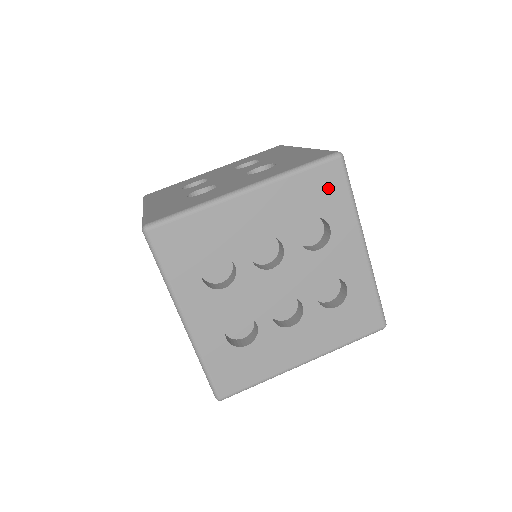
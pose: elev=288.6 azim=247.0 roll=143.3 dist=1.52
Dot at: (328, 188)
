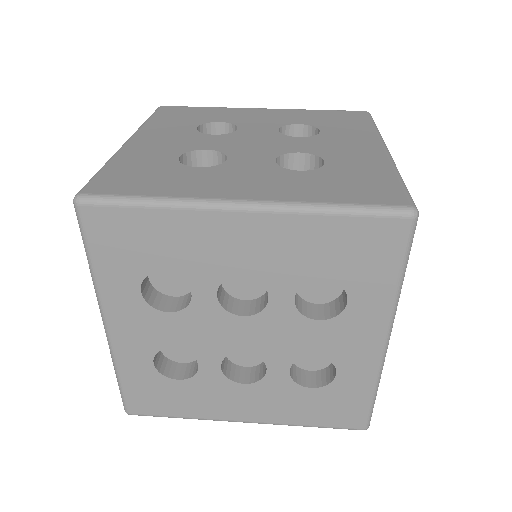
Dot at: (370, 252)
